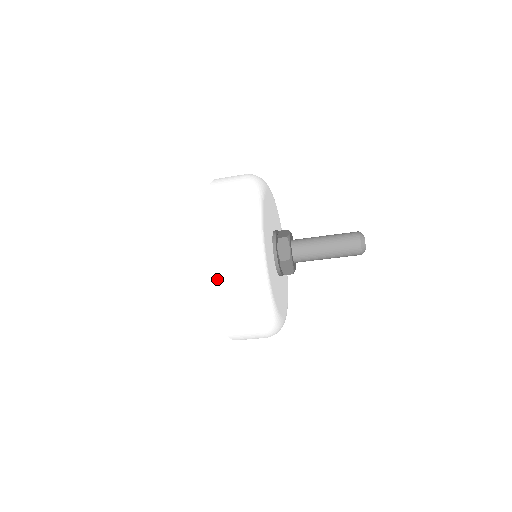
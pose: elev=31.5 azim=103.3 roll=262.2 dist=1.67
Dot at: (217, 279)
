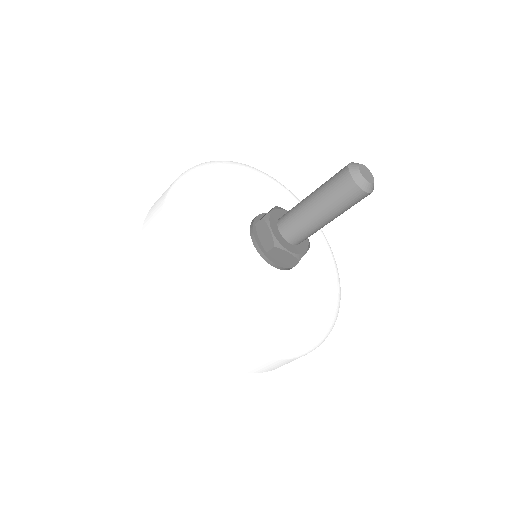
Dot at: occluded
